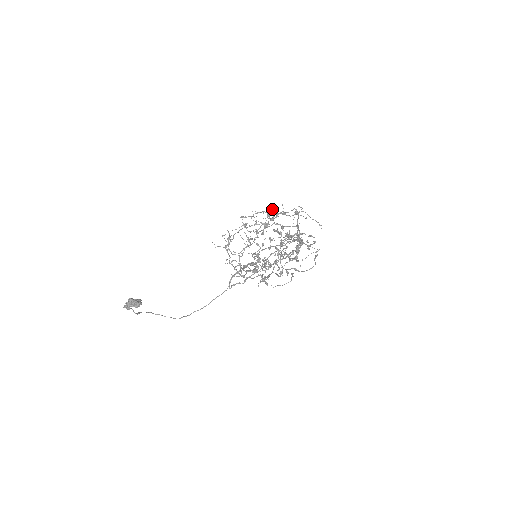
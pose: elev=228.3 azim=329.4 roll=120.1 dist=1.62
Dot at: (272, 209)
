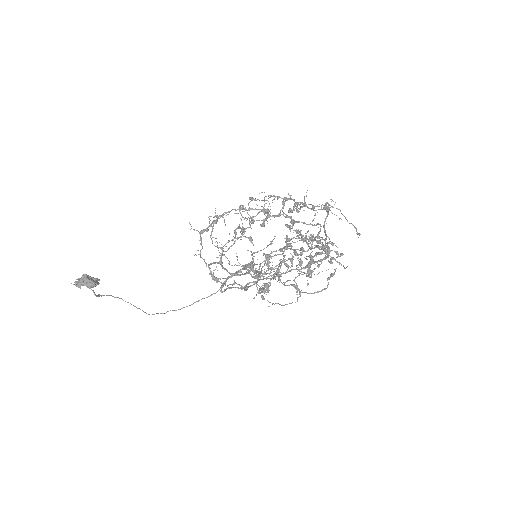
Dot at: (291, 195)
